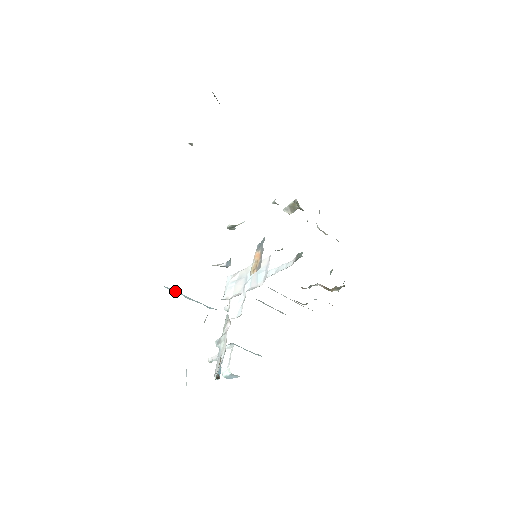
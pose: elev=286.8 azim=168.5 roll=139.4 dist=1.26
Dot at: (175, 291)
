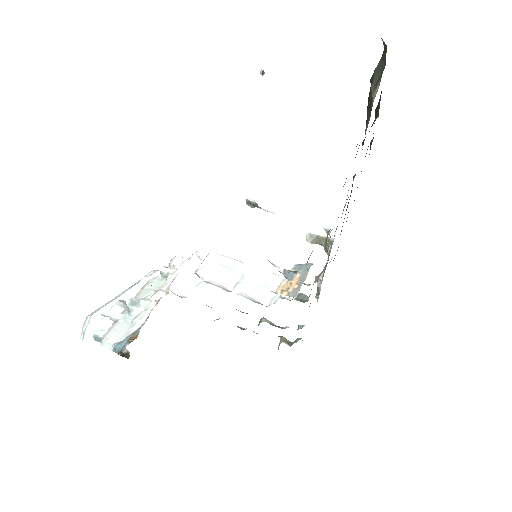
Dot at: occluded
